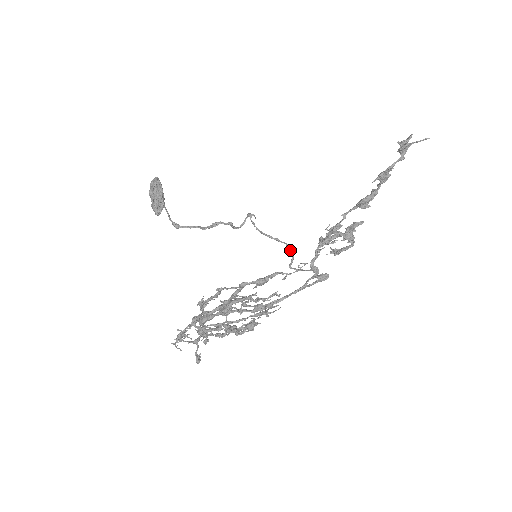
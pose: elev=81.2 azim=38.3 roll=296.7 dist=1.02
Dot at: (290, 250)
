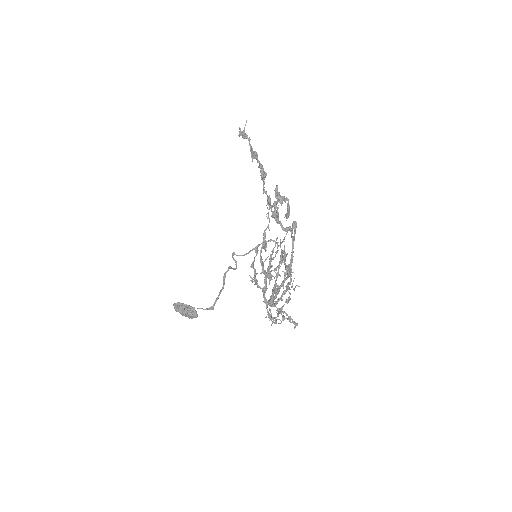
Dot at: occluded
